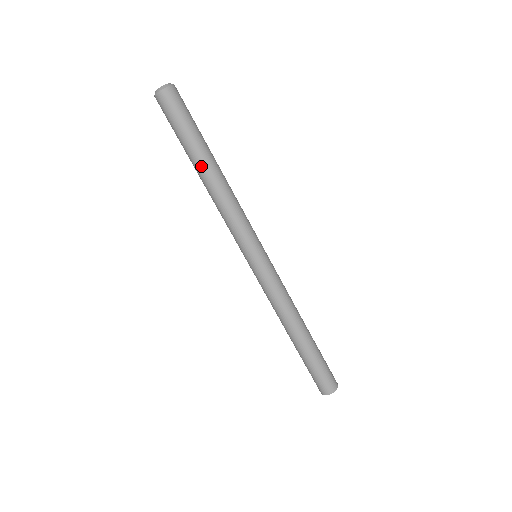
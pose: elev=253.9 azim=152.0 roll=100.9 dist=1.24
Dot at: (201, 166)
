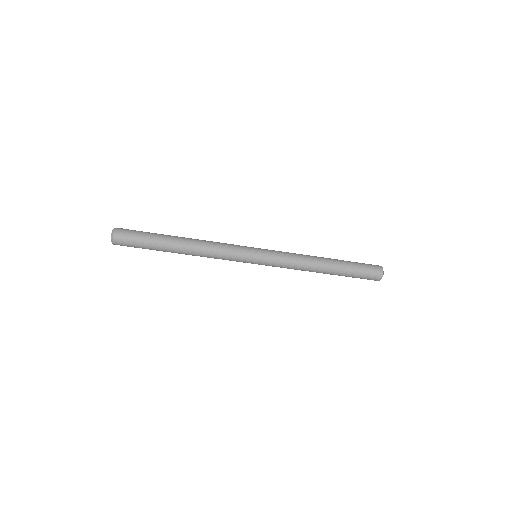
Dot at: (174, 252)
